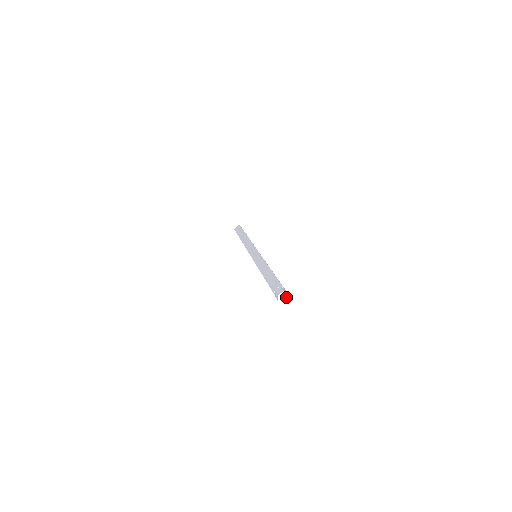
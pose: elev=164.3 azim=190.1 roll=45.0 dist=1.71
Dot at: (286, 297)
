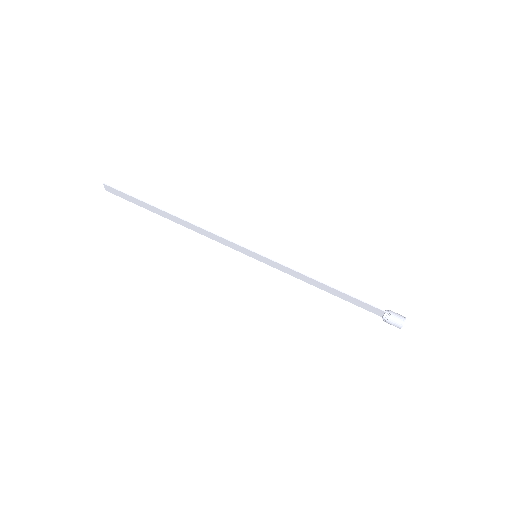
Dot at: (404, 321)
